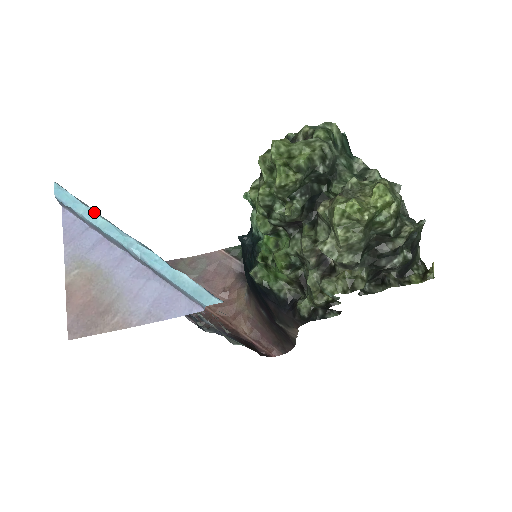
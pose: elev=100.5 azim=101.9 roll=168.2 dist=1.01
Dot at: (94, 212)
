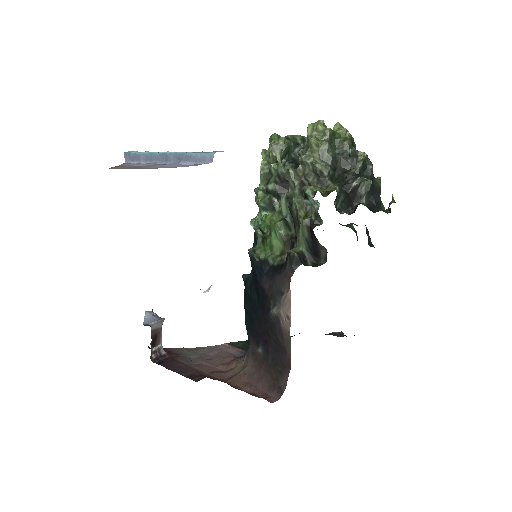
Dot at: occluded
